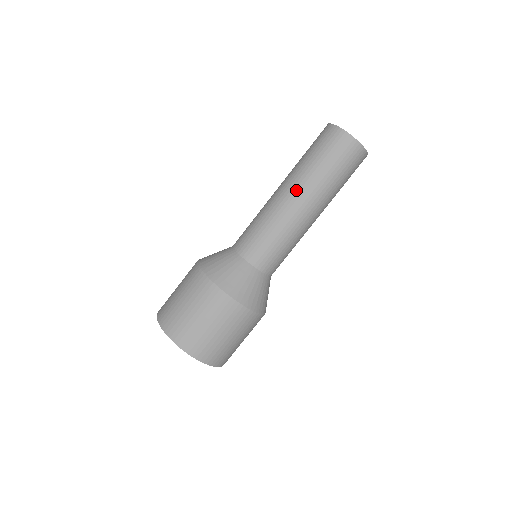
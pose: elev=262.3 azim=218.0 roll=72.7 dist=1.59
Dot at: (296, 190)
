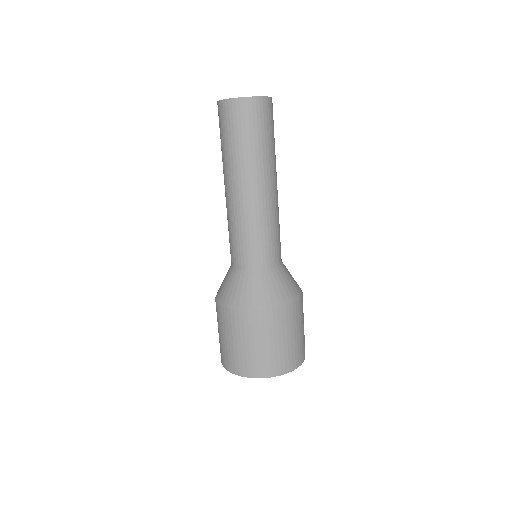
Dot at: (246, 181)
